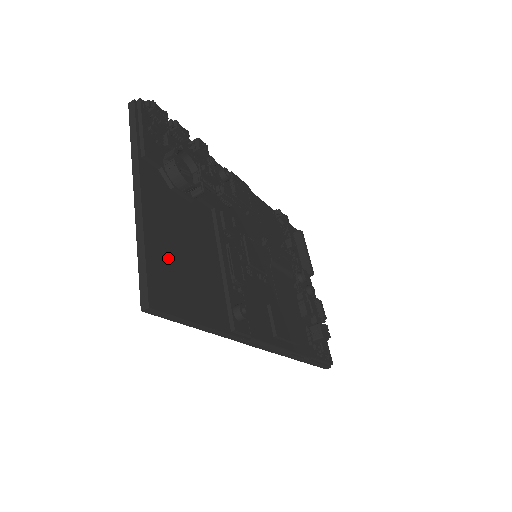
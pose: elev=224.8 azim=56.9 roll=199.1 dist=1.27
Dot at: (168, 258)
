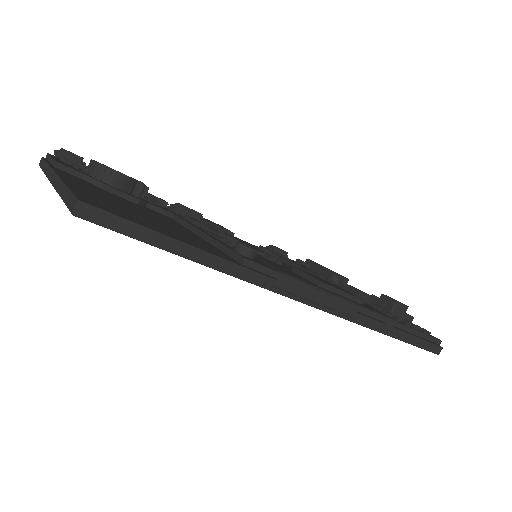
Dot at: (109, 203)
